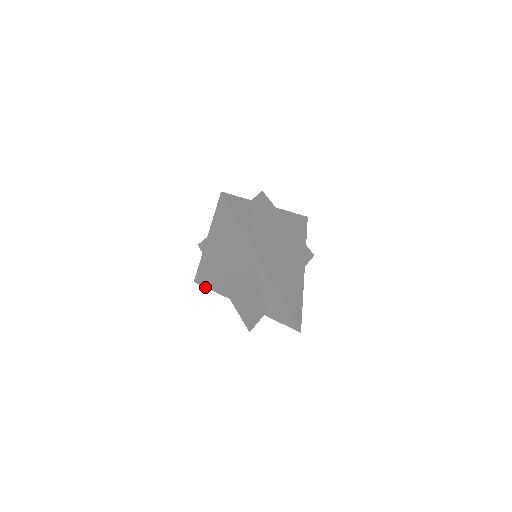
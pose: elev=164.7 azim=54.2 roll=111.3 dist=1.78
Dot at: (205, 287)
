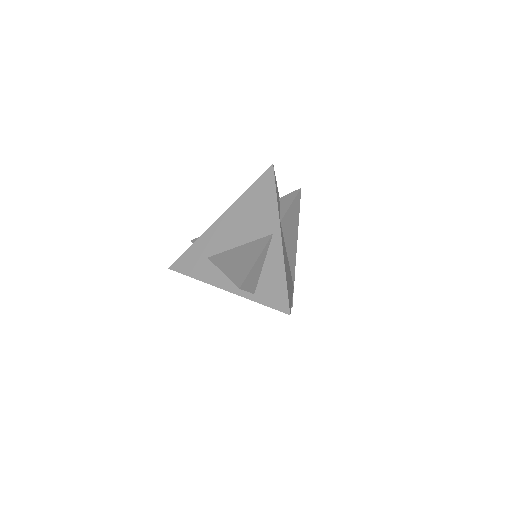
Dot at: (181, 273)
